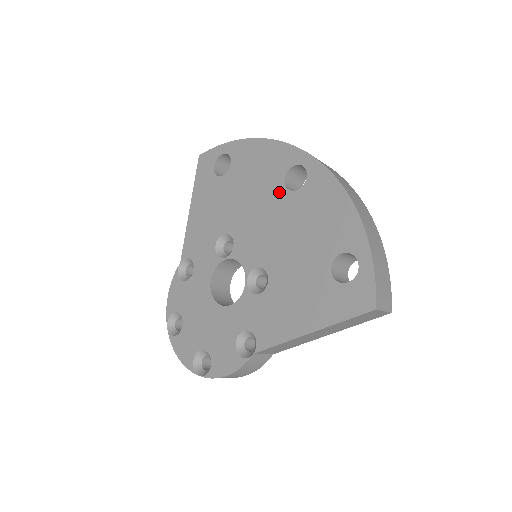
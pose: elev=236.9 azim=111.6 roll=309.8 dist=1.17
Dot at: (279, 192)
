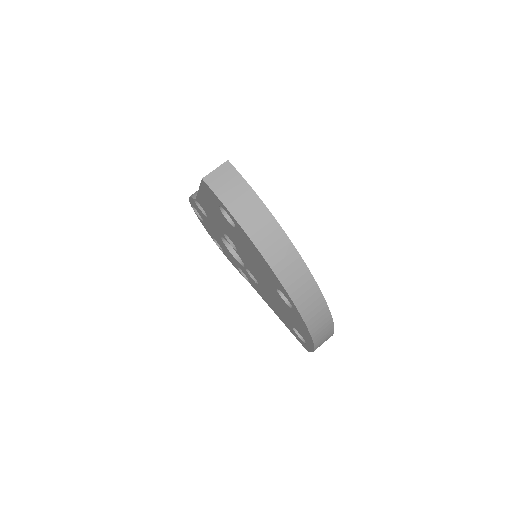
Dot at: (272, 286)
